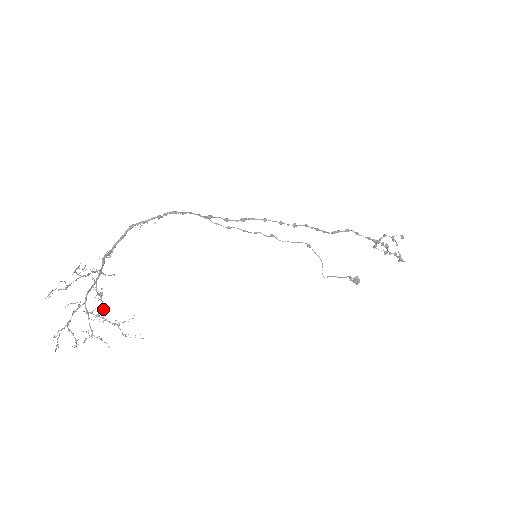
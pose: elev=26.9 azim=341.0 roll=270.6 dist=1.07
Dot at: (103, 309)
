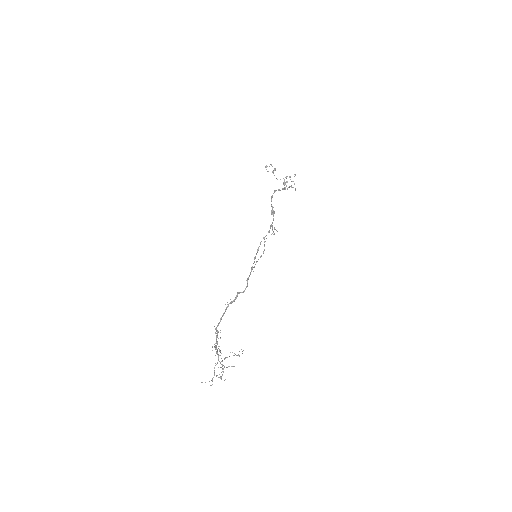
Dot at: occluded
